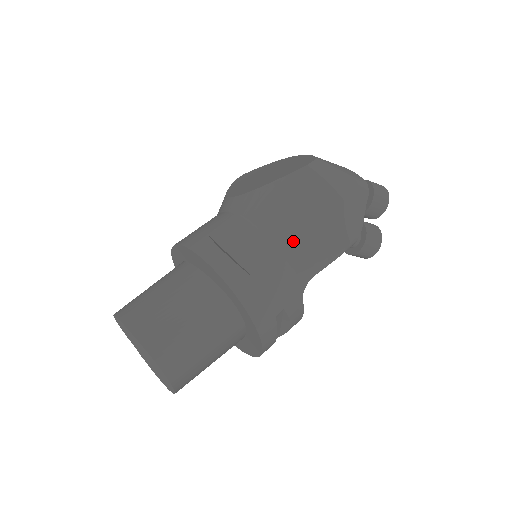
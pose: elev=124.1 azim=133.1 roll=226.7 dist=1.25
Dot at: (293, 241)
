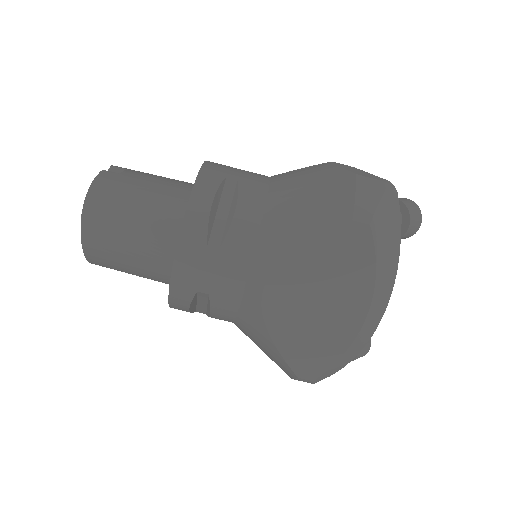
Dot at: occluded
